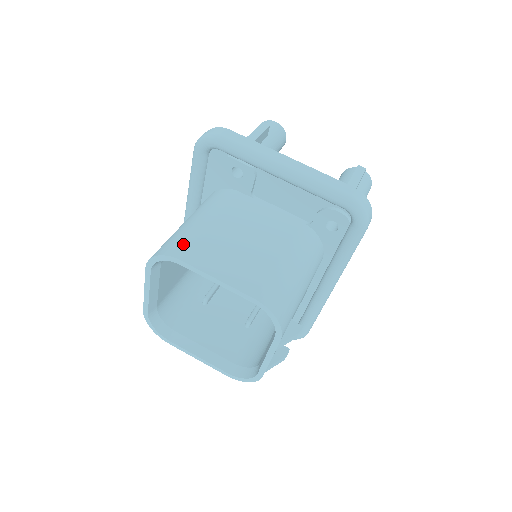
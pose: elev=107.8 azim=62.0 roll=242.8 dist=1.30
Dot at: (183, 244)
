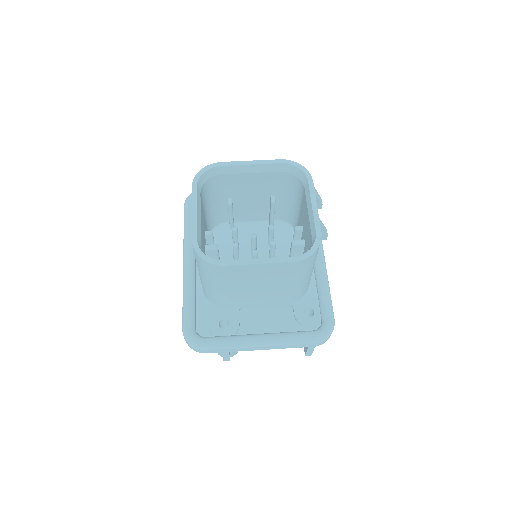
Dot at: occluded
